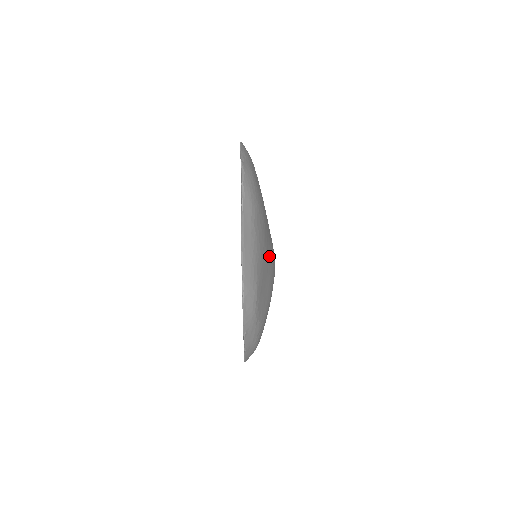
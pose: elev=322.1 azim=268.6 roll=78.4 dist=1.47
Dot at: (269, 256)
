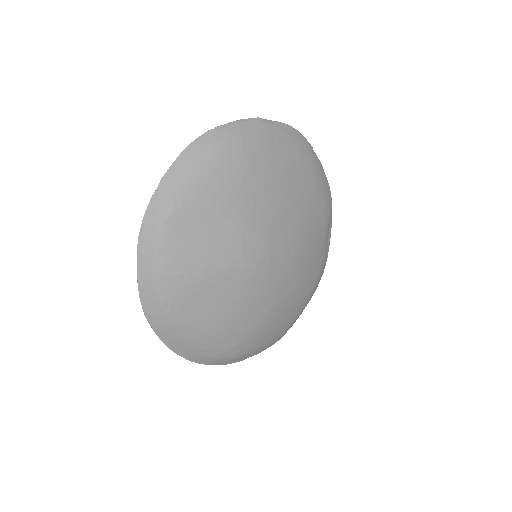
Dot at: (232, 221)
